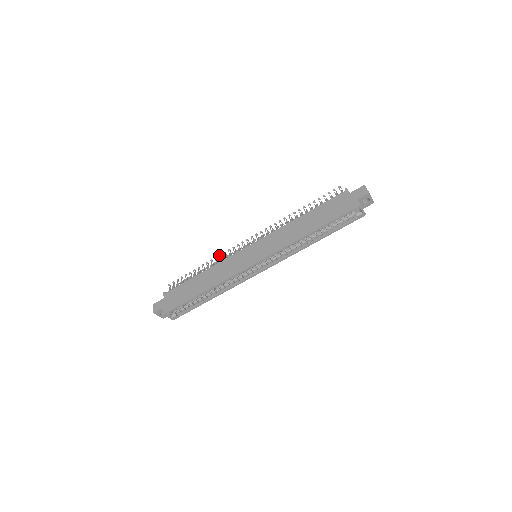
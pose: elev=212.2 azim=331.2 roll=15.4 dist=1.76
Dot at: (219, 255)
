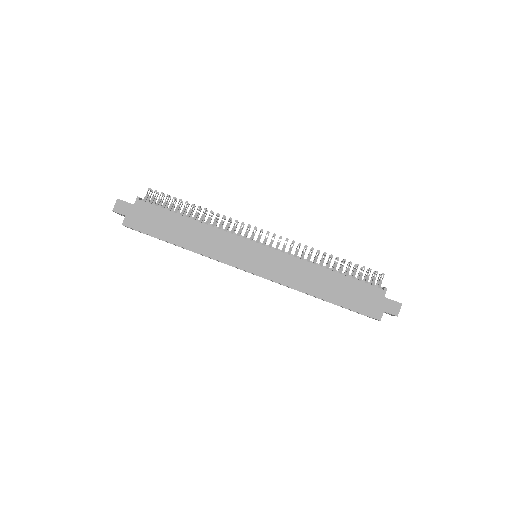
Dot at: (223, 215)
